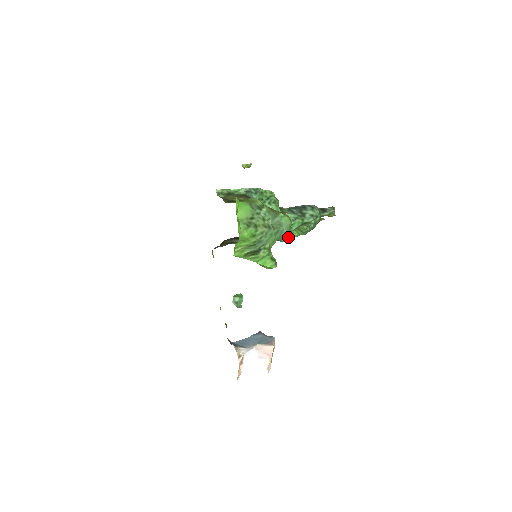
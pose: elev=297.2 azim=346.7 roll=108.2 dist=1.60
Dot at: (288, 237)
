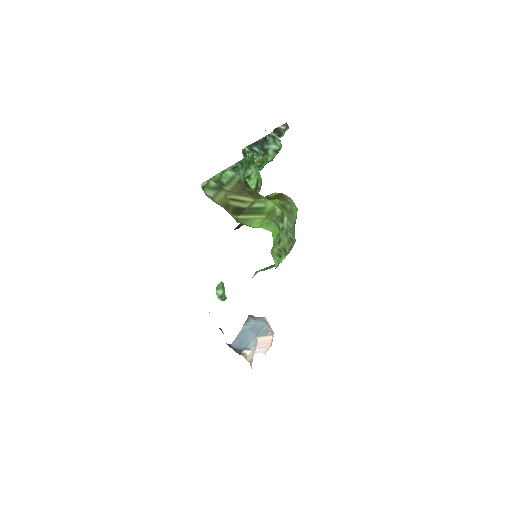
Dot at: occluded
